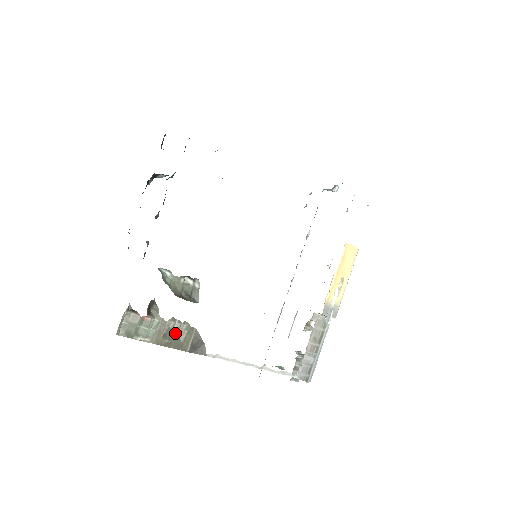
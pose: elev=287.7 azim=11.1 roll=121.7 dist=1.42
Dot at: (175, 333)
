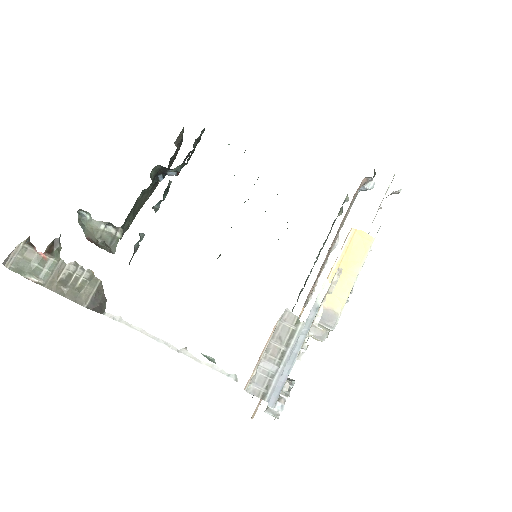
Dot at: (75, 281)
